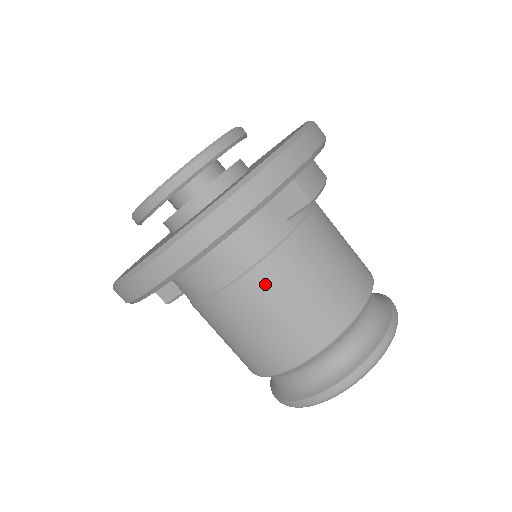
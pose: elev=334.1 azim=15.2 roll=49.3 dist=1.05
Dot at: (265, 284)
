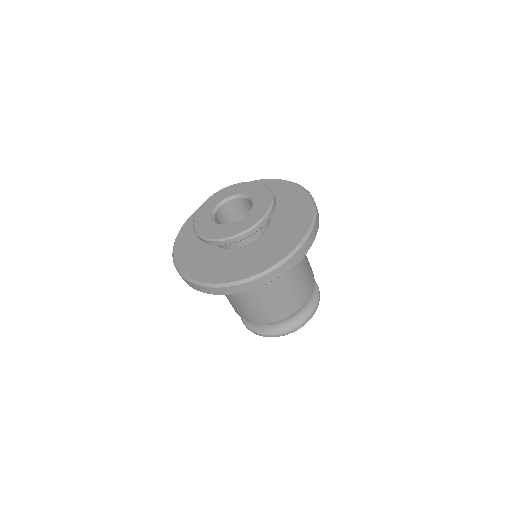
Dot at: (263, 293)
